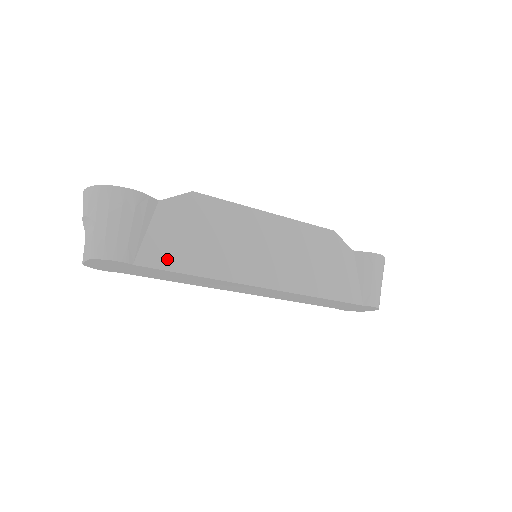
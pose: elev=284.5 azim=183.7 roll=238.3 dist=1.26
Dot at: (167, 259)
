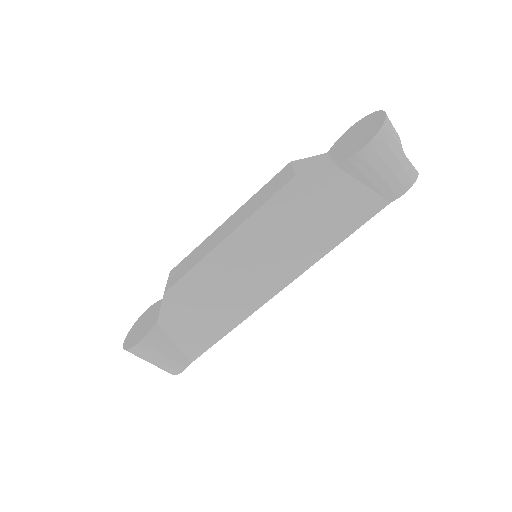
Dot at: (203, 342)
